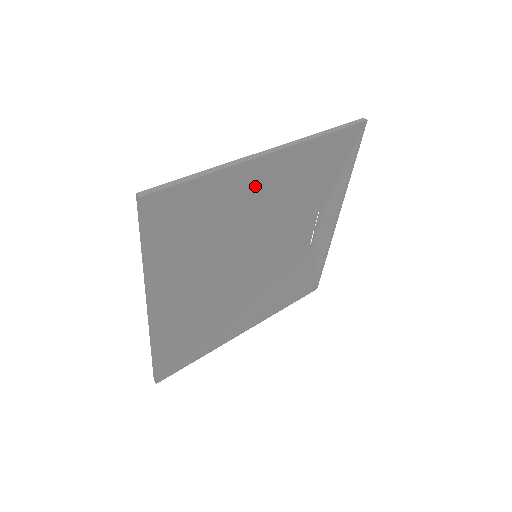
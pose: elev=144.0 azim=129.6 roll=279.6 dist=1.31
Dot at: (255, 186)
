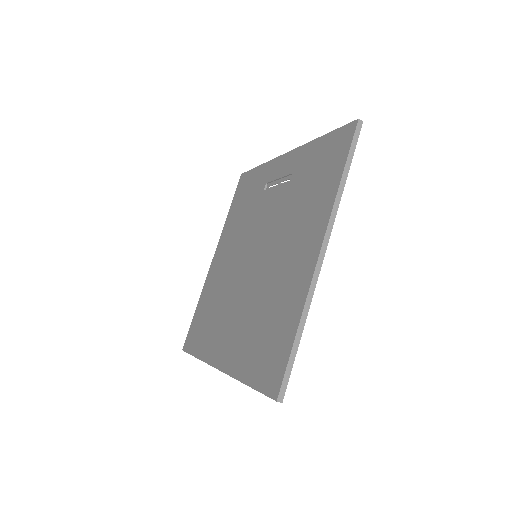
Dot at: occluded
